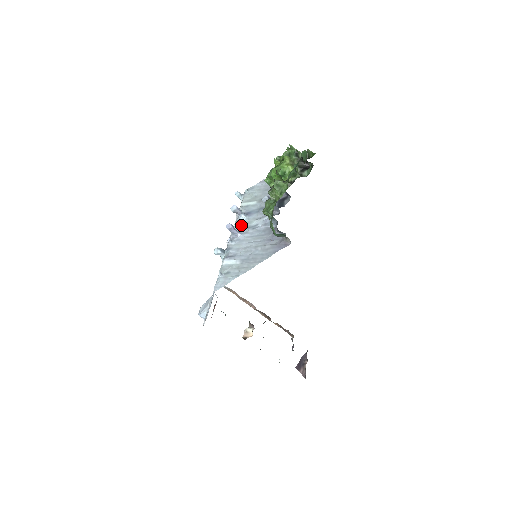
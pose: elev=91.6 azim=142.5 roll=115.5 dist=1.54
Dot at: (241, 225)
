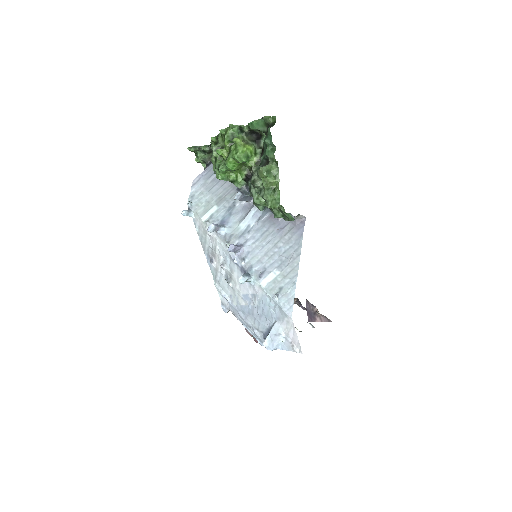
Dot at: (231, 238)
